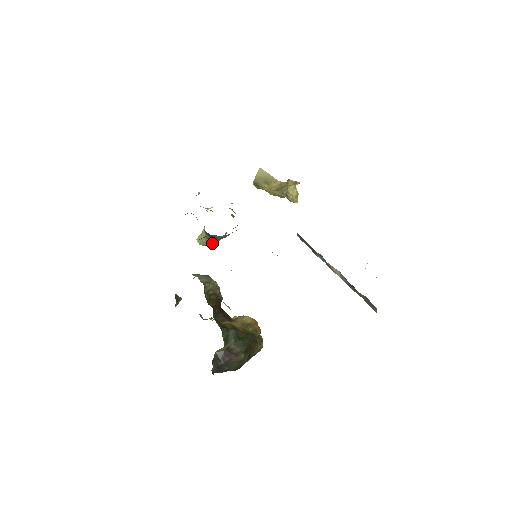
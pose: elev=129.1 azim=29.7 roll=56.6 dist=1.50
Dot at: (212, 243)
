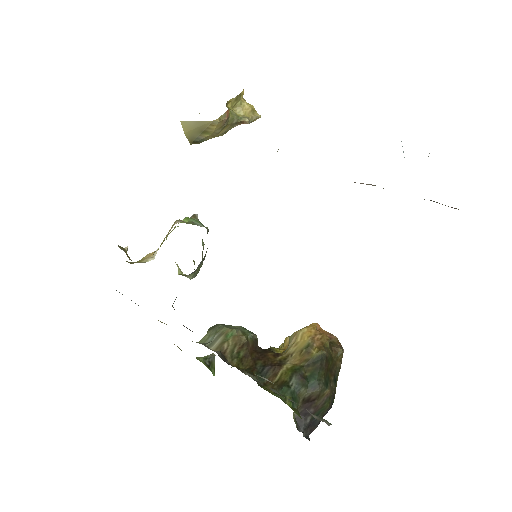
Dot at: (196, 273)
